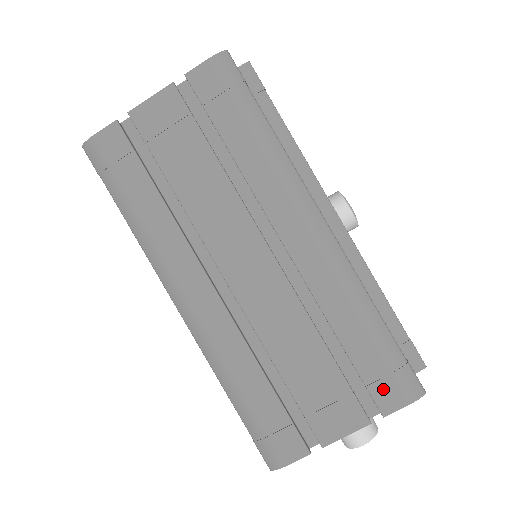
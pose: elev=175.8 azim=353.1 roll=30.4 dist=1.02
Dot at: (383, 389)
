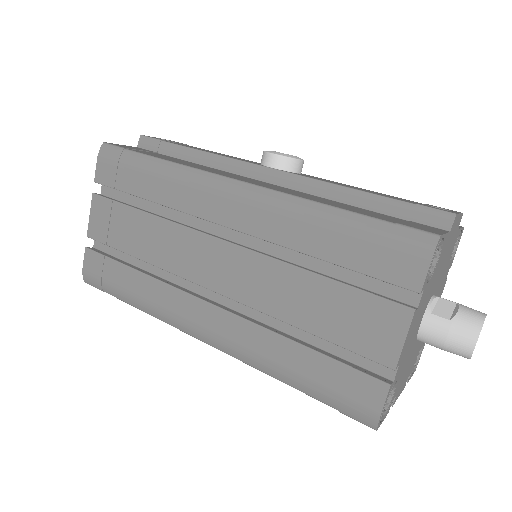
Dot at: (394, 268)
